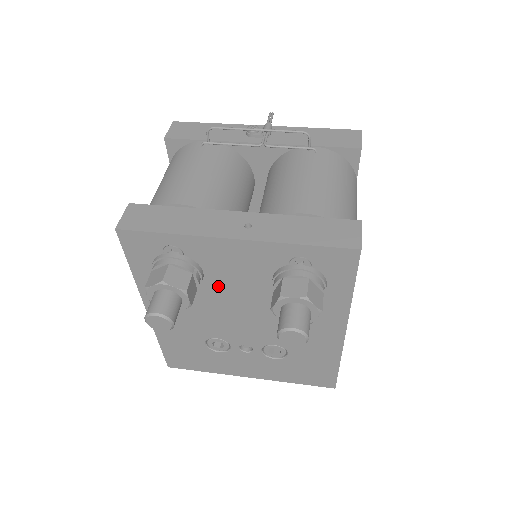
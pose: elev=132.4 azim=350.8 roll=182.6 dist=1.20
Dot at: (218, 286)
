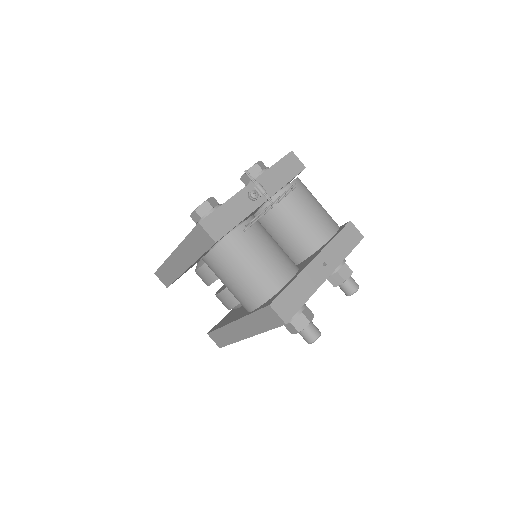
Dot at: occluded
